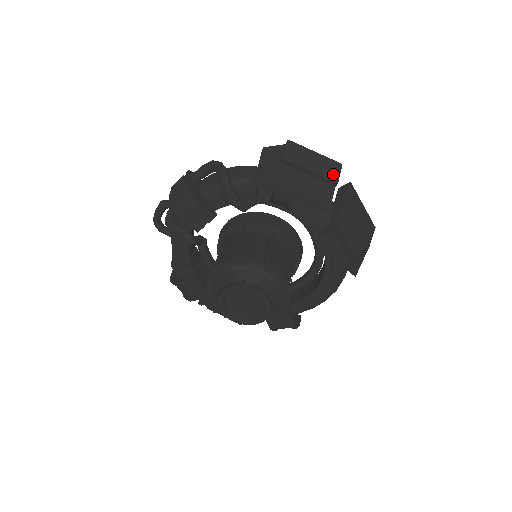
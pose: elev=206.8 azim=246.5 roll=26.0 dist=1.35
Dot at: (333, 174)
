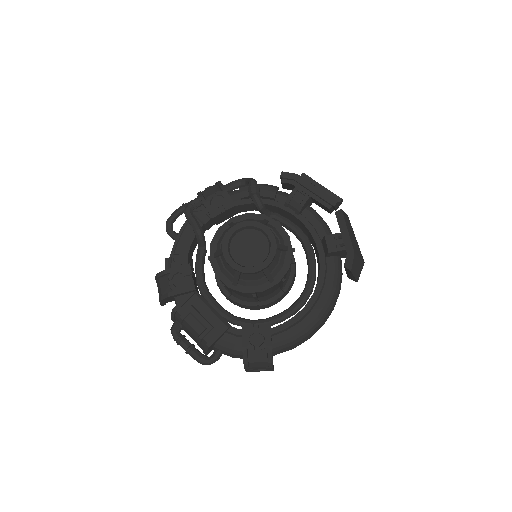
Dot at: occluded
